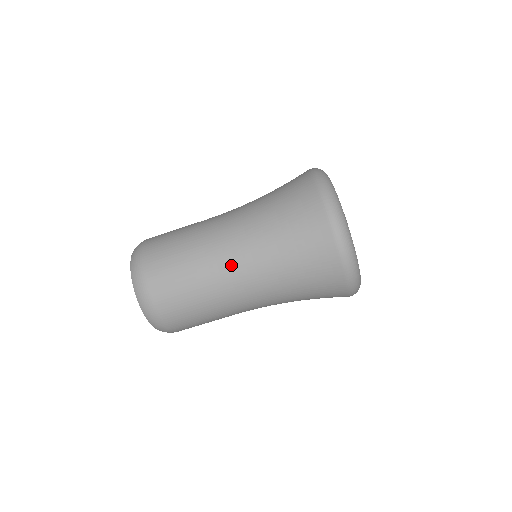
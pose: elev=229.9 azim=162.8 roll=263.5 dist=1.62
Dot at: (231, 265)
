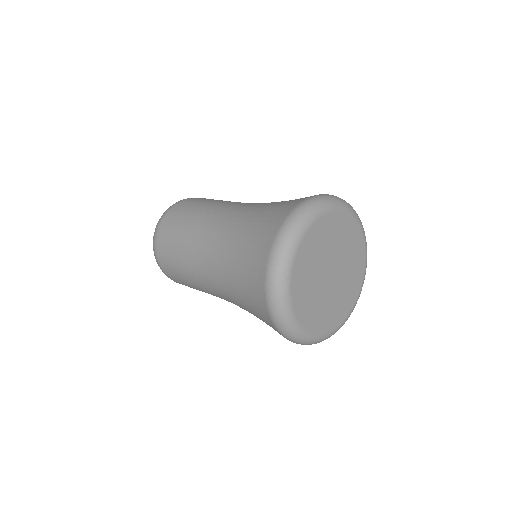
Dot at: (208, 234)
